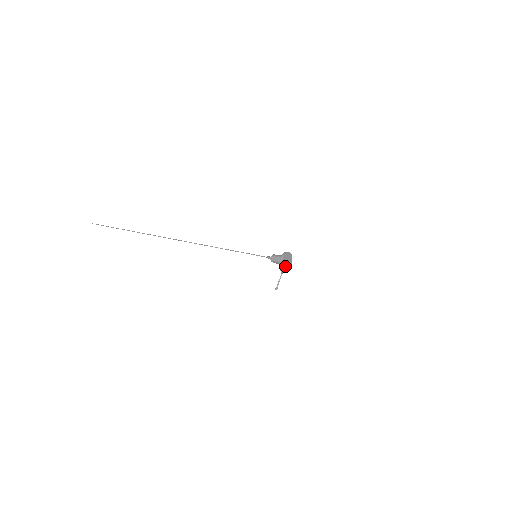
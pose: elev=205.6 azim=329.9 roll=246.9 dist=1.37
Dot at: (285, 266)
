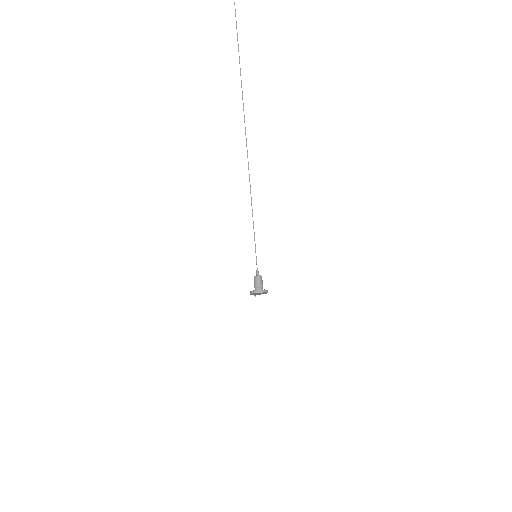
Dot at: (258, 294)
